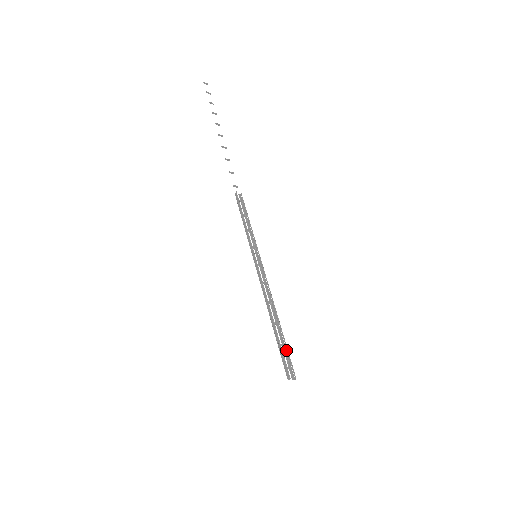
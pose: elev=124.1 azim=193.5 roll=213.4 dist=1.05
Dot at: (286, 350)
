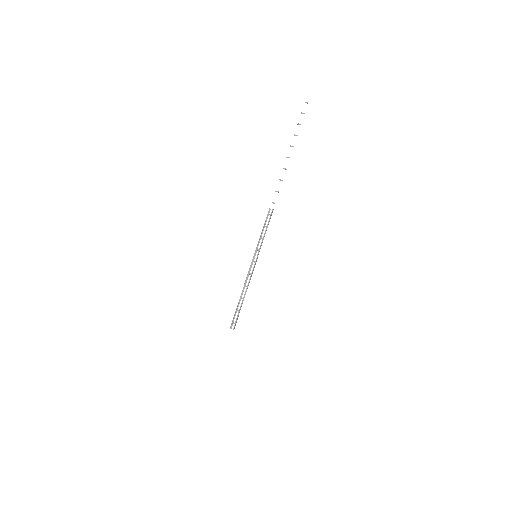
Dot at: occluded
